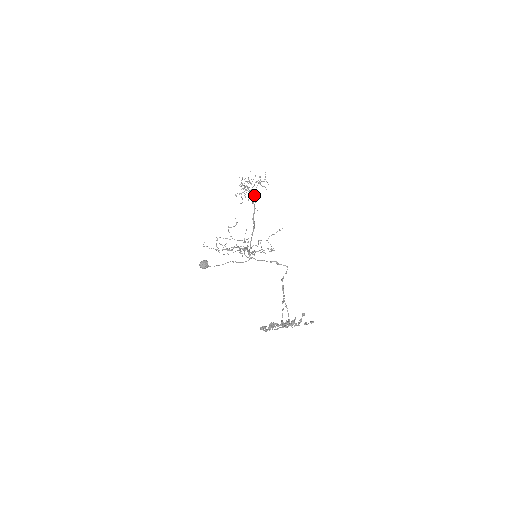
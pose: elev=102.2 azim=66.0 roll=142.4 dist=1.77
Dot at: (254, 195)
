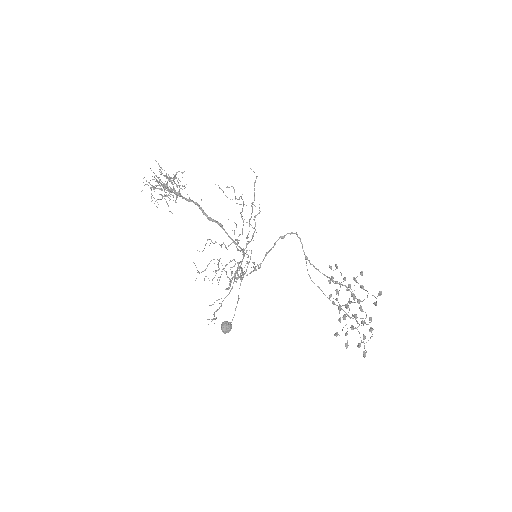
Dot at: occluded
